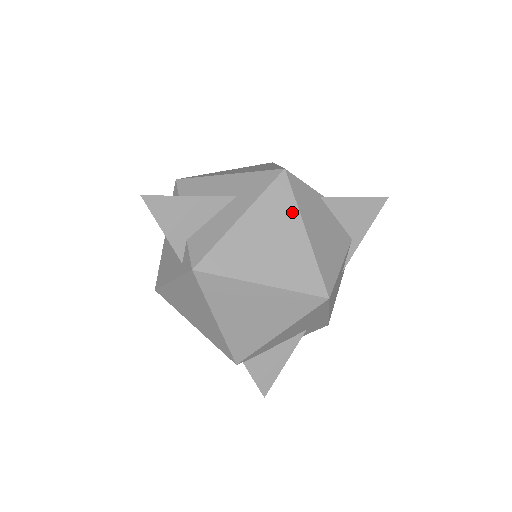
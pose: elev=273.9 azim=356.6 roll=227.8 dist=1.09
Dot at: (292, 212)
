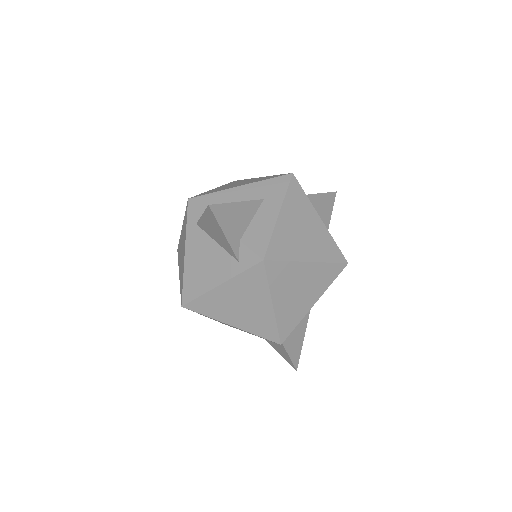
Dot at: (308, 204)
